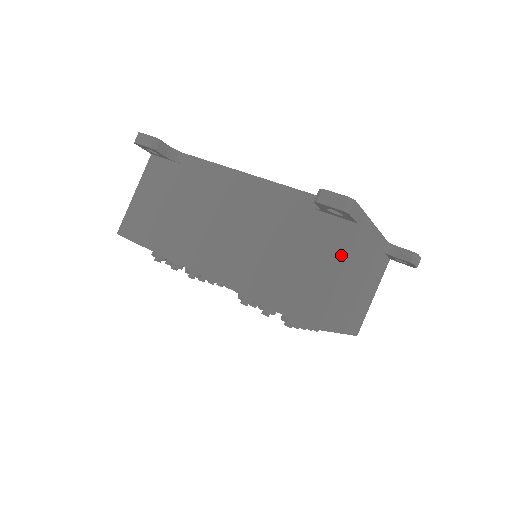
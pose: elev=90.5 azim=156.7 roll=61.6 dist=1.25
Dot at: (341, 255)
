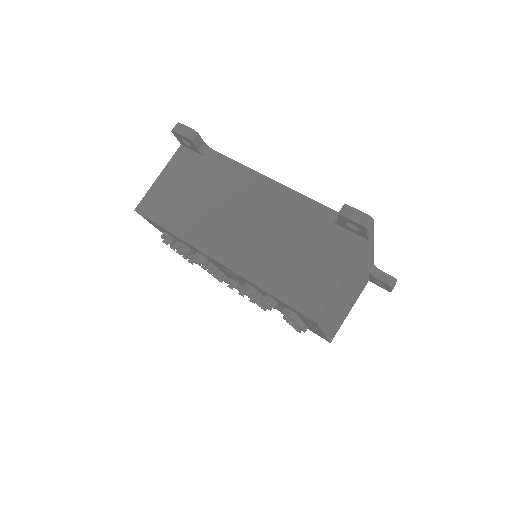
Dot at: (350, 264)
